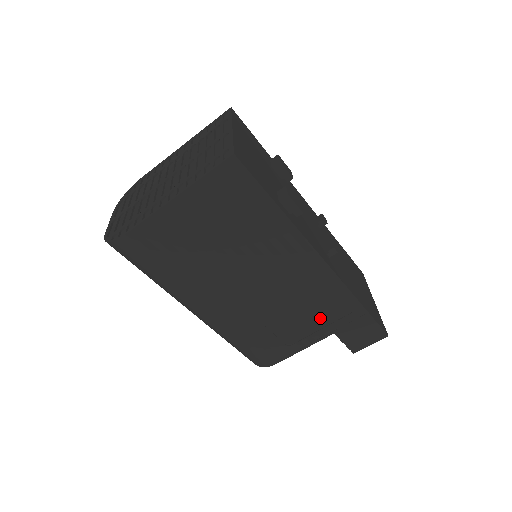
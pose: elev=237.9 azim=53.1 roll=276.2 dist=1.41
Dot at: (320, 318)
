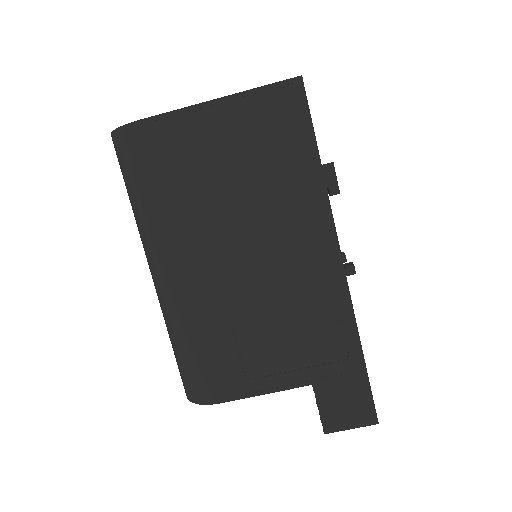
Dot at: (304, 350)
